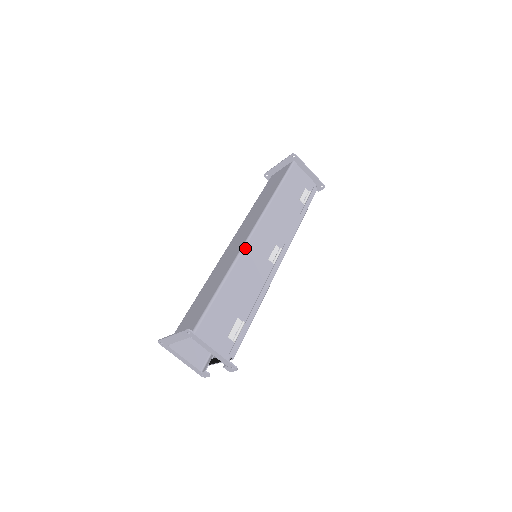
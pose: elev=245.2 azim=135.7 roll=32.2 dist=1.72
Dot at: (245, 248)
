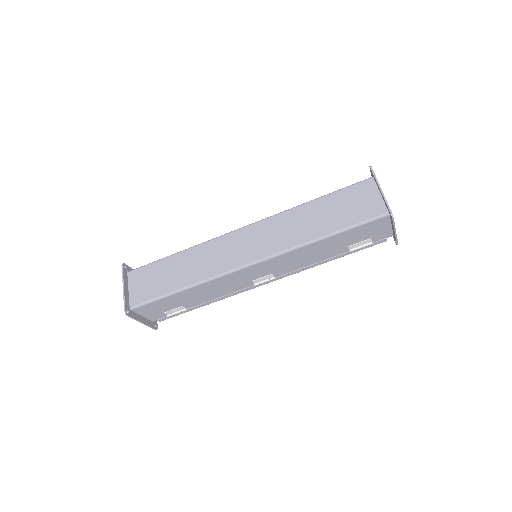
Dot at: (232, 273)
